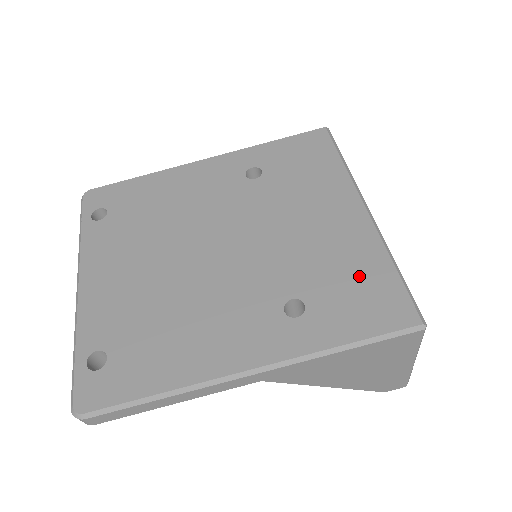
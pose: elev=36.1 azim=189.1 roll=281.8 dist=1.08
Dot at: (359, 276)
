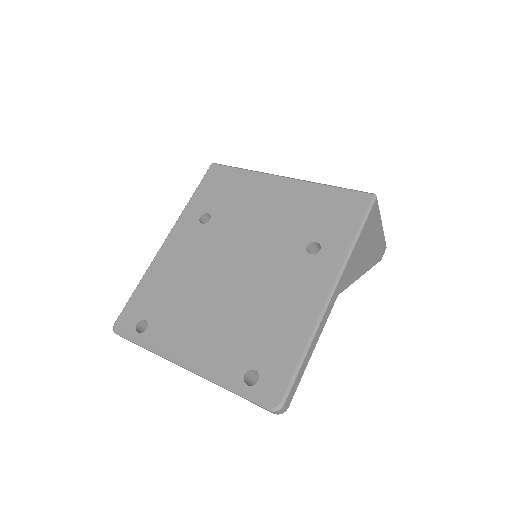
Dot at: (323, 206)
